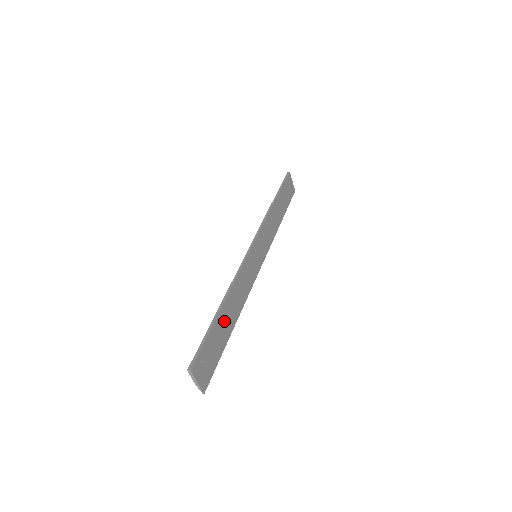
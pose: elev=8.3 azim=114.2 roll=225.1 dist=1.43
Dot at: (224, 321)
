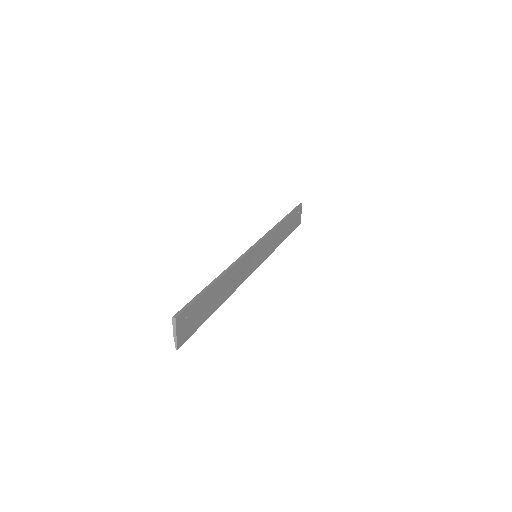
Dot at: (215, 294)
